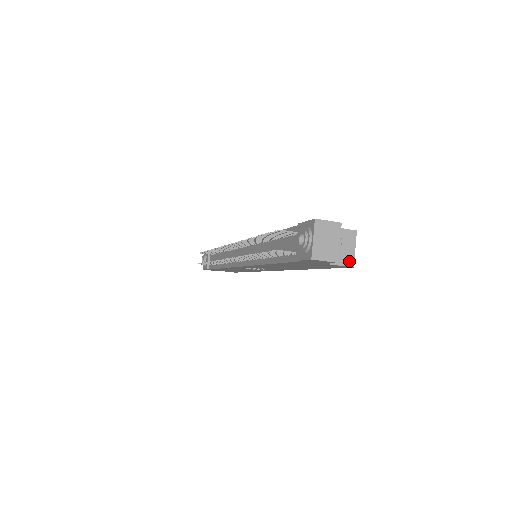
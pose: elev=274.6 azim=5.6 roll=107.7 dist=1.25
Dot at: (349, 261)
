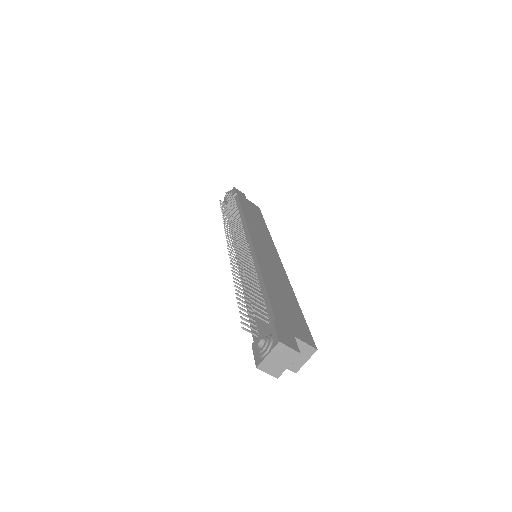
Dot at: (295, 368)
